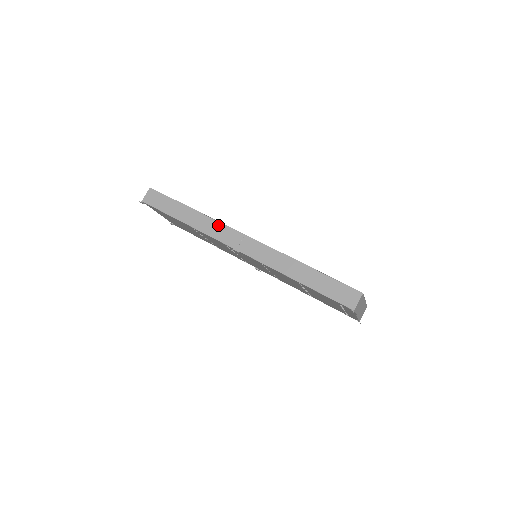
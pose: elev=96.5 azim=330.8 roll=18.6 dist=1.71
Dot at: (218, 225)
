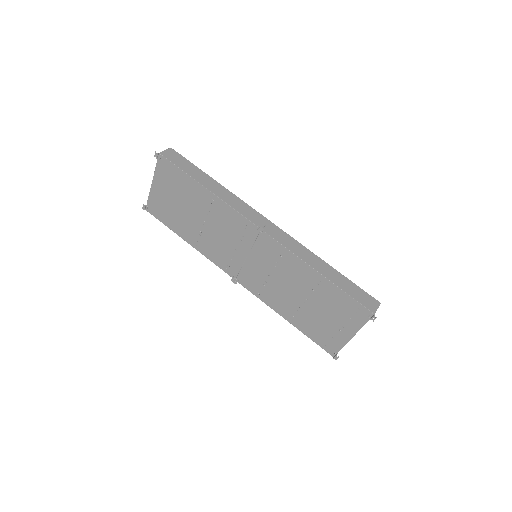
Dot at: (243, 204)
